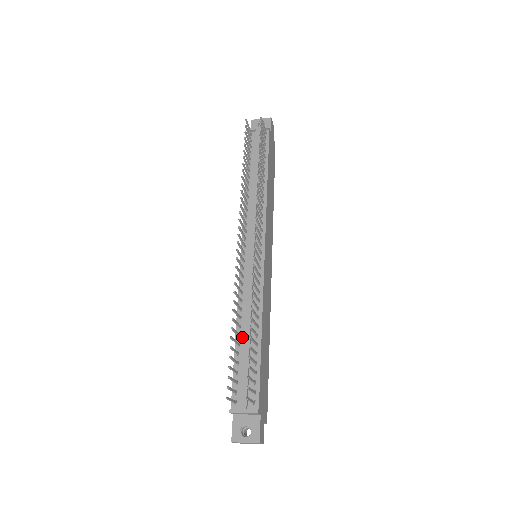
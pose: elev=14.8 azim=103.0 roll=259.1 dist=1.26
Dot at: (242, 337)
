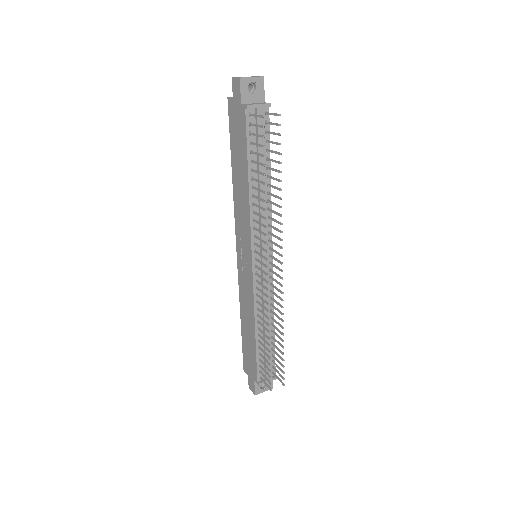
Dot at: (261, 335)
